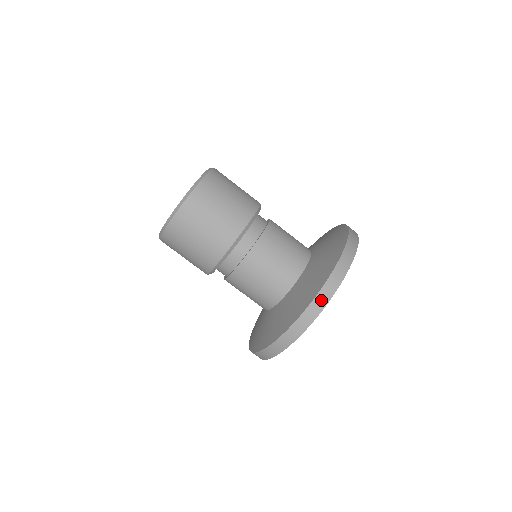
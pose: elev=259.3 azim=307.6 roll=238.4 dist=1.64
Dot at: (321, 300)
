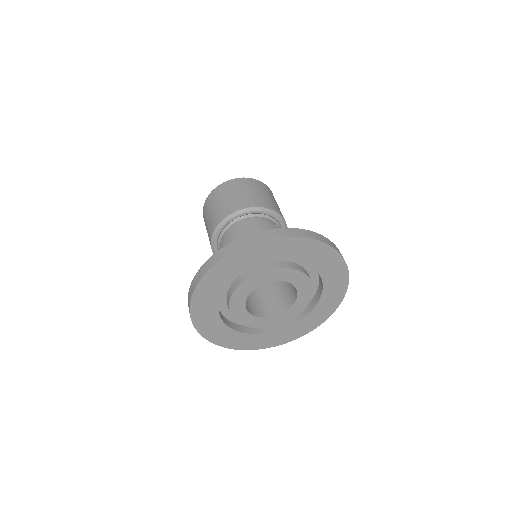
Dot at: (287, 232)
